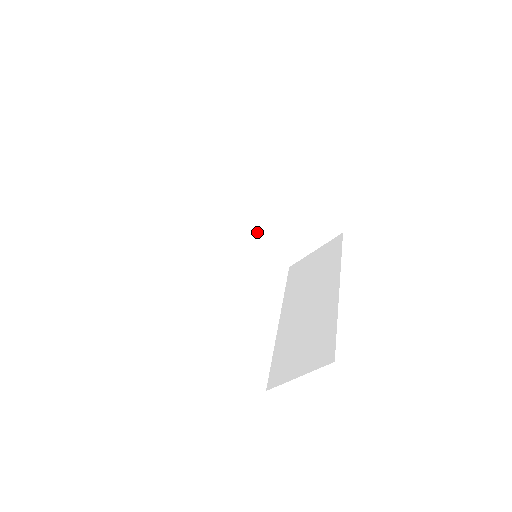
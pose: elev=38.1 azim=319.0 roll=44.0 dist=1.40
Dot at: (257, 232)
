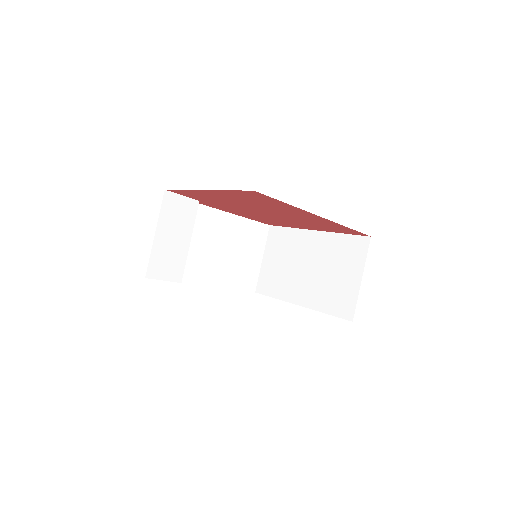
Dot at: (309, 304)
